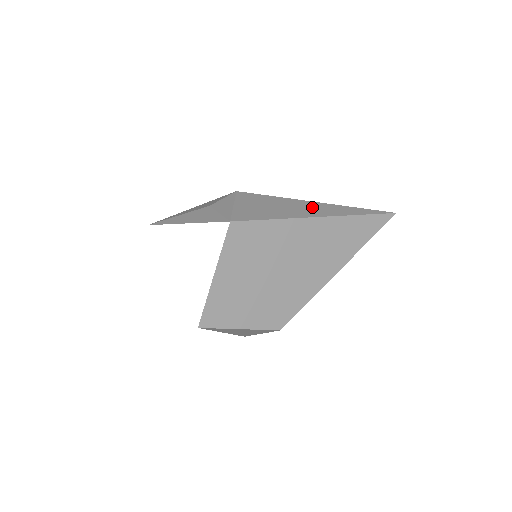
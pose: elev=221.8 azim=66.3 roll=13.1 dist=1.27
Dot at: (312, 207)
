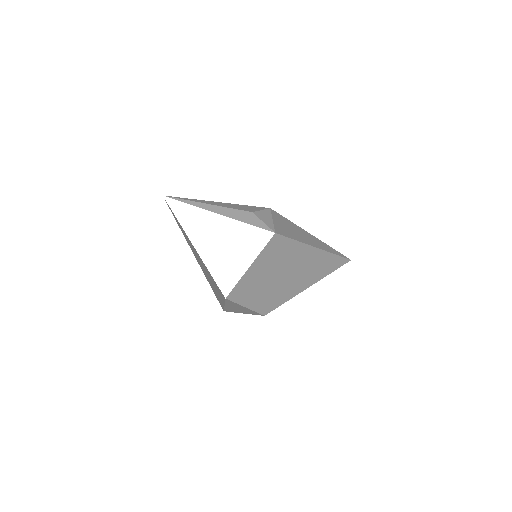
Dot at: (312, 238)
